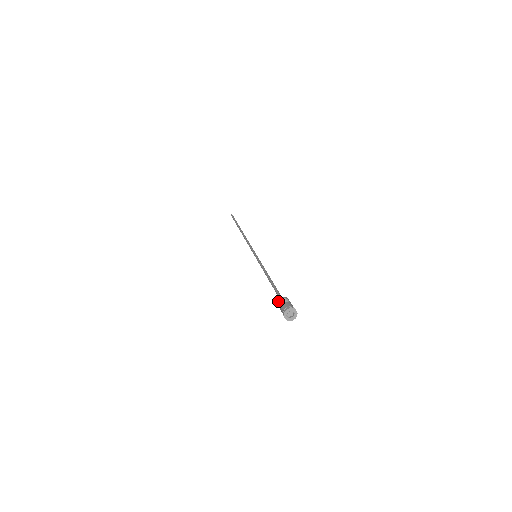
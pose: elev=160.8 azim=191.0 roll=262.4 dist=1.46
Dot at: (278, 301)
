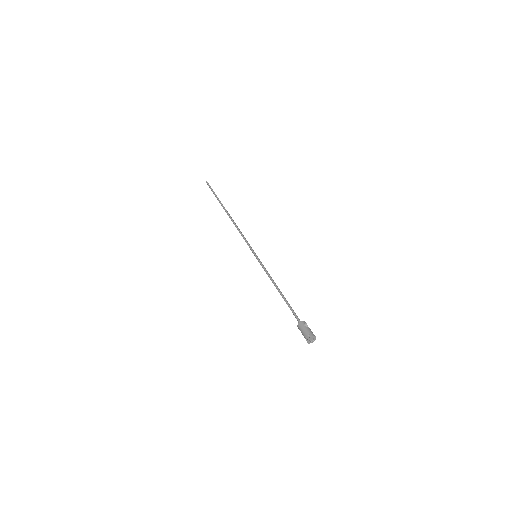
Dot at: (301, 322)
